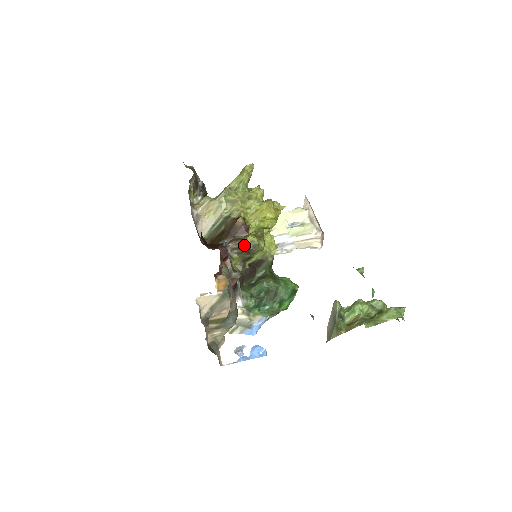
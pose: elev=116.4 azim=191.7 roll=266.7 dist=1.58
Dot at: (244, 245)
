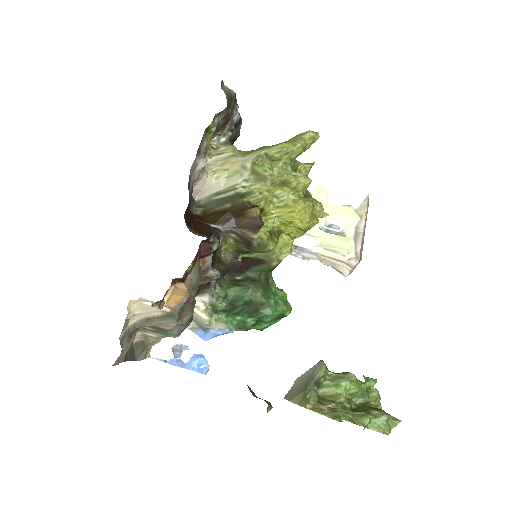
Dot at: (247, 236)
